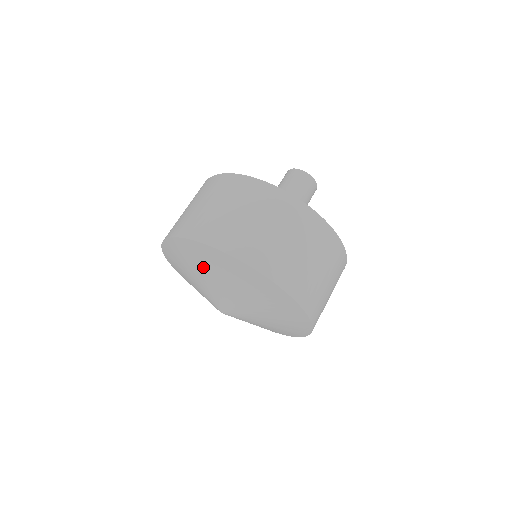
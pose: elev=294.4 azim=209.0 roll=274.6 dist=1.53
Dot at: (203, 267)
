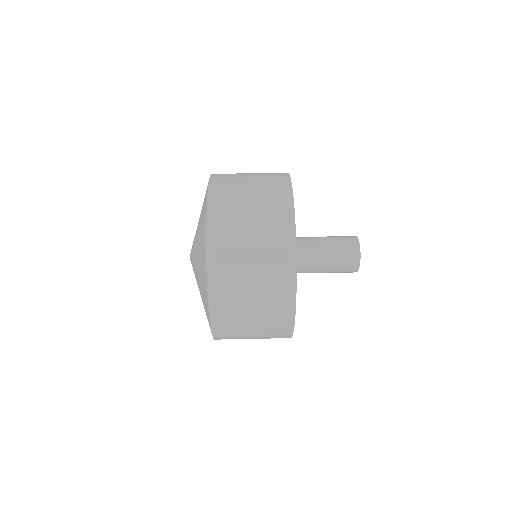
Dot at: (201, 211)
